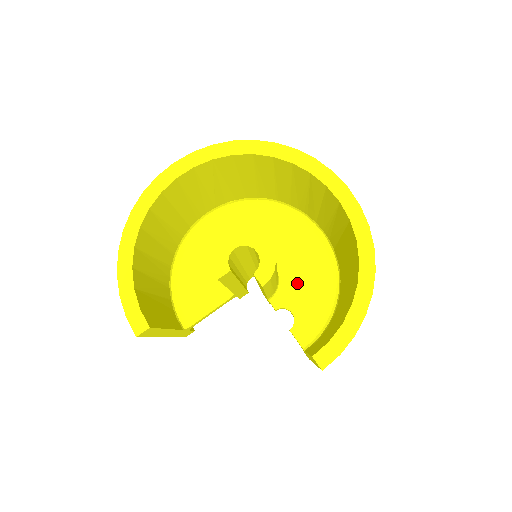
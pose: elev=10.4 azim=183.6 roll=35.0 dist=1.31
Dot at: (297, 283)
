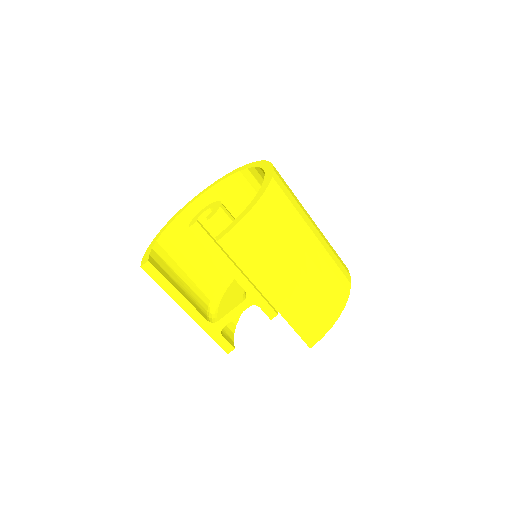
Dot at: occluded
